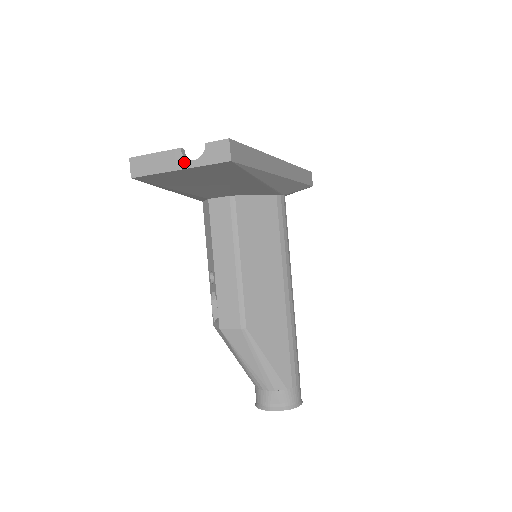
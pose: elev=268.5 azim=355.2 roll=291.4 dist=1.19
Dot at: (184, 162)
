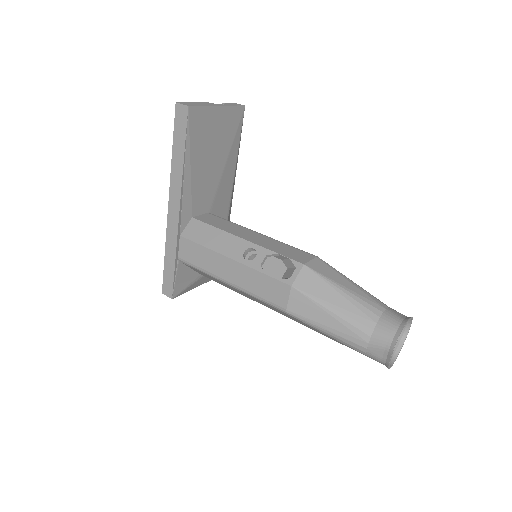
Dot at: (219, 104)
